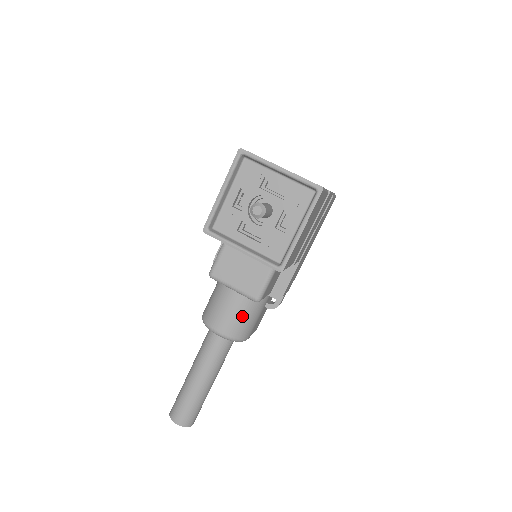
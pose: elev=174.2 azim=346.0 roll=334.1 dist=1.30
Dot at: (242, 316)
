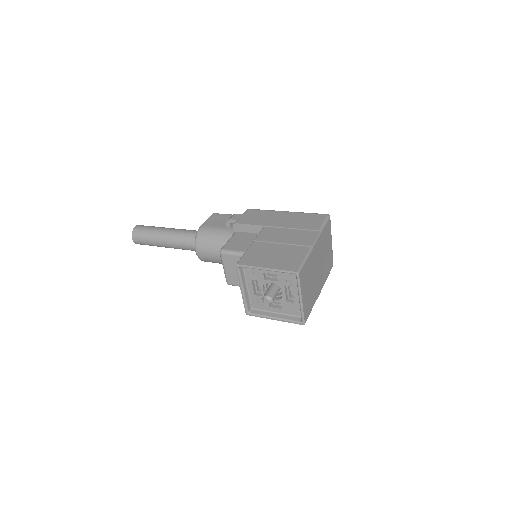
Dot at: (217, 262)
